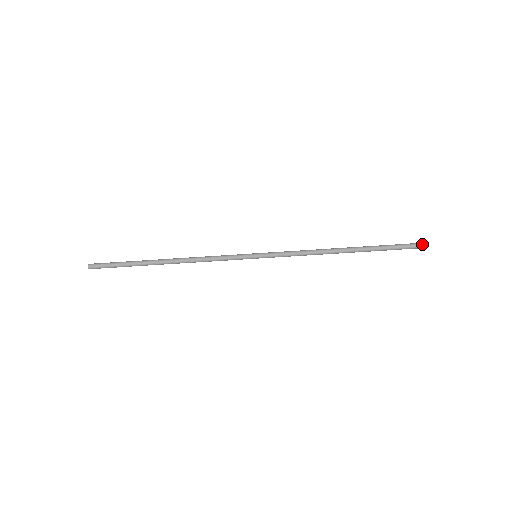
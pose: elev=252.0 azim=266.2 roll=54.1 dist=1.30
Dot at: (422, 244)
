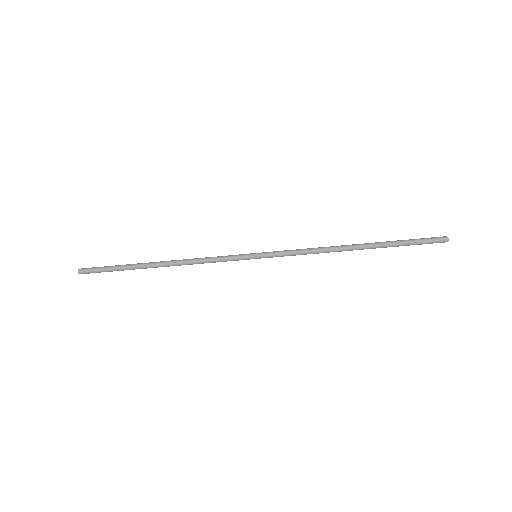
Dot at: (441, 239)
